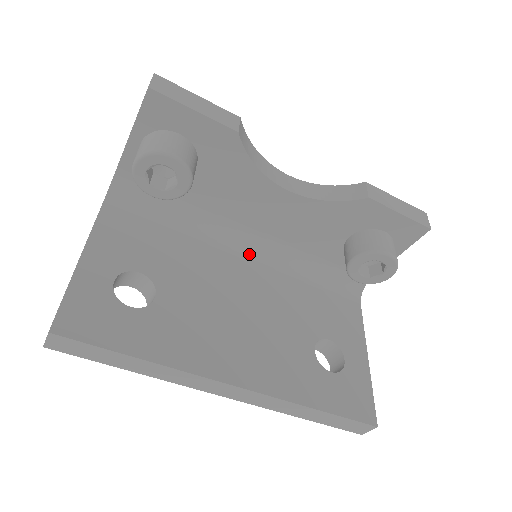
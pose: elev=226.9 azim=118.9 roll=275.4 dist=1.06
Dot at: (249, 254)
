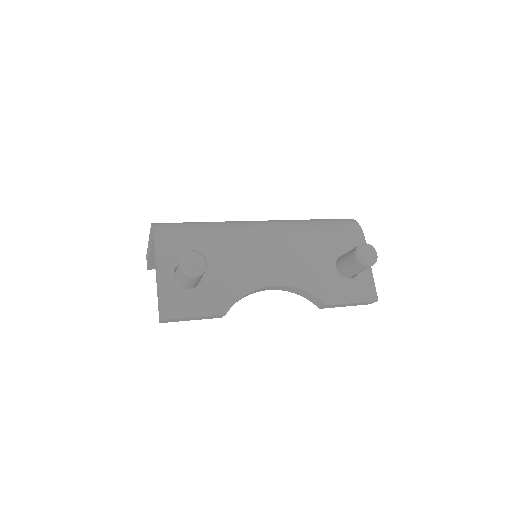
Dot at: occluded
